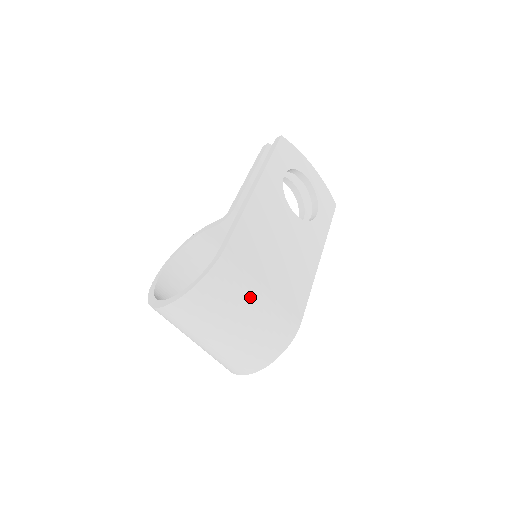
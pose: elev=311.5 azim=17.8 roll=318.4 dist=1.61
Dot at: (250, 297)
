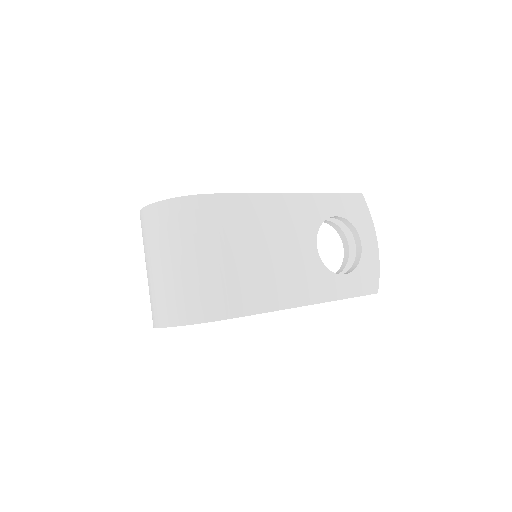
Dot at: (203, 247)
